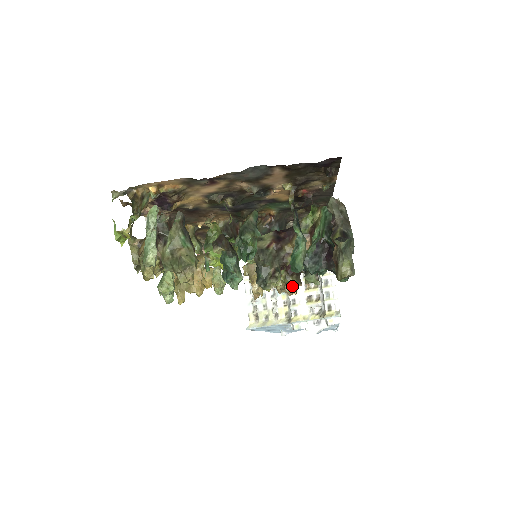
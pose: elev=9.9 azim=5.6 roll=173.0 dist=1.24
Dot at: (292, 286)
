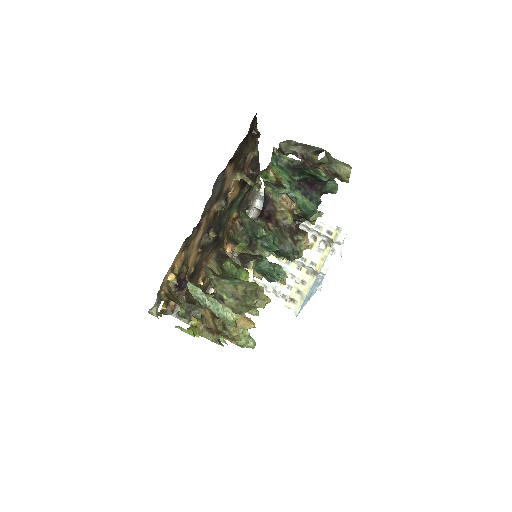
Dot at: occluded
